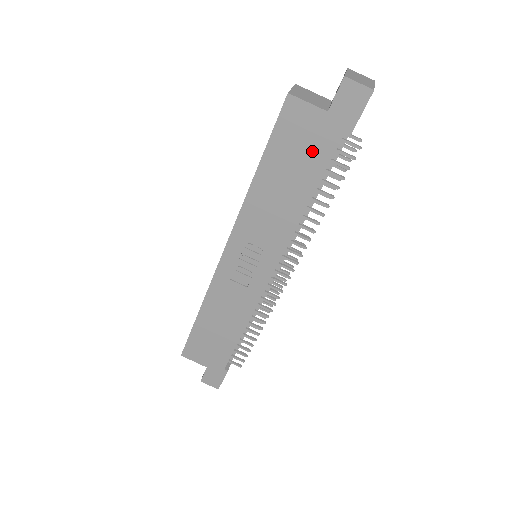
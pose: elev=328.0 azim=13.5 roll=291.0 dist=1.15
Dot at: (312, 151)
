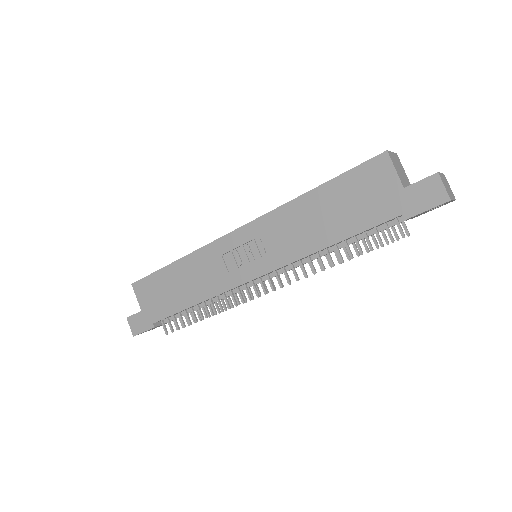
Dot at: (367, 208)
